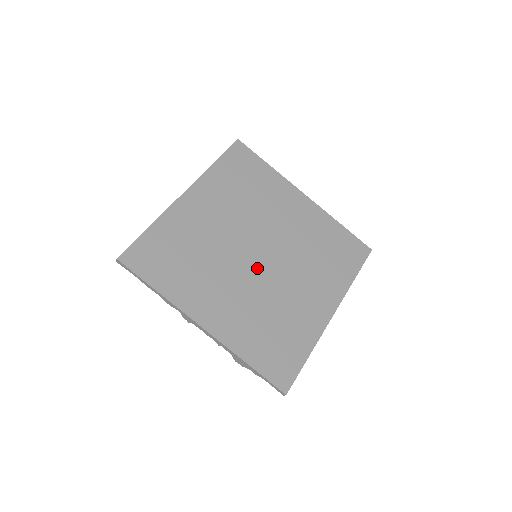
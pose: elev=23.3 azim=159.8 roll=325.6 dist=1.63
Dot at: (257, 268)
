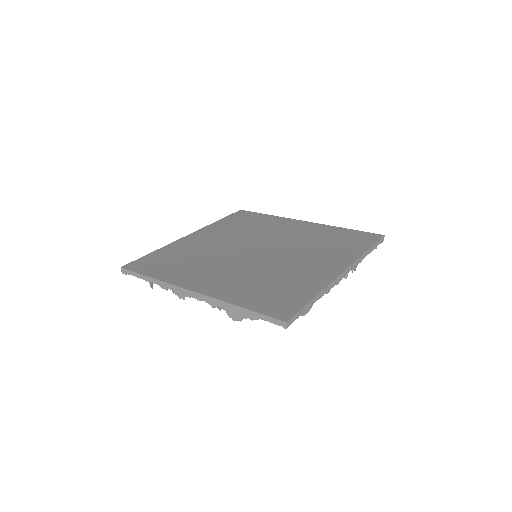
Dot at: (254, 257)
